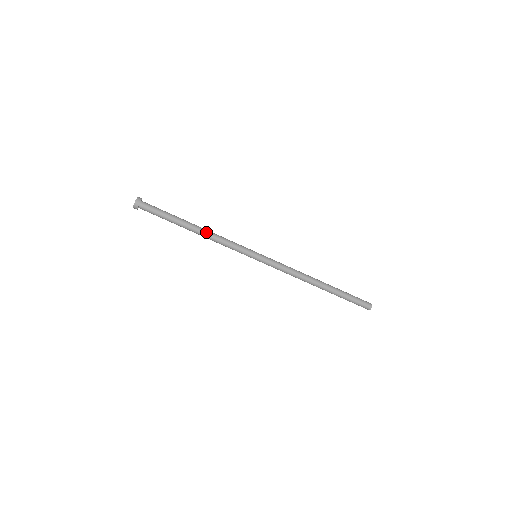
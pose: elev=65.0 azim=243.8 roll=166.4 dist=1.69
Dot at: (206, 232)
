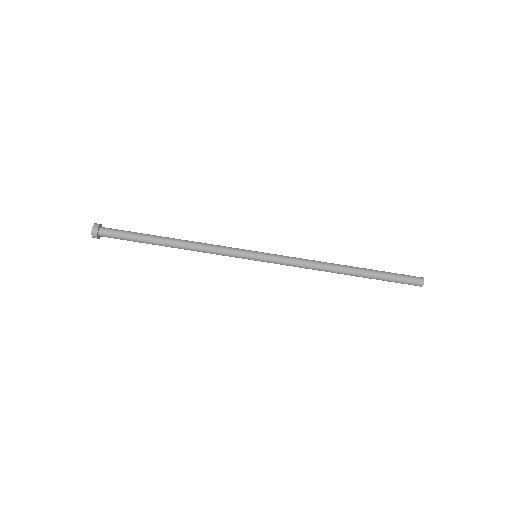
Dot at: (187, 240)
